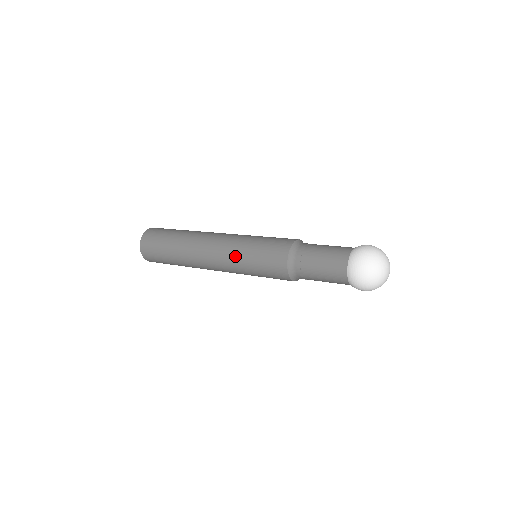
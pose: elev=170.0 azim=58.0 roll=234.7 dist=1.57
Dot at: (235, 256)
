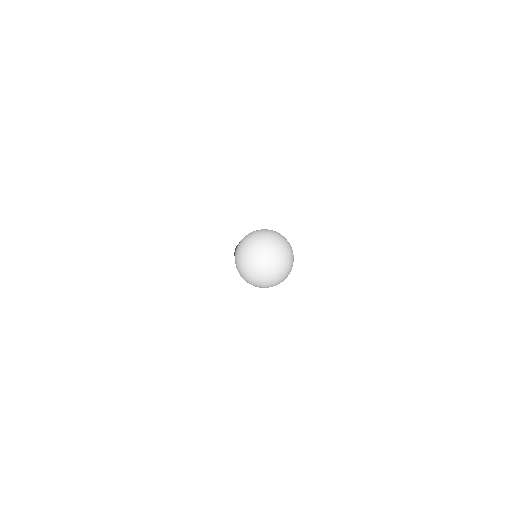
Dot at: occluded
